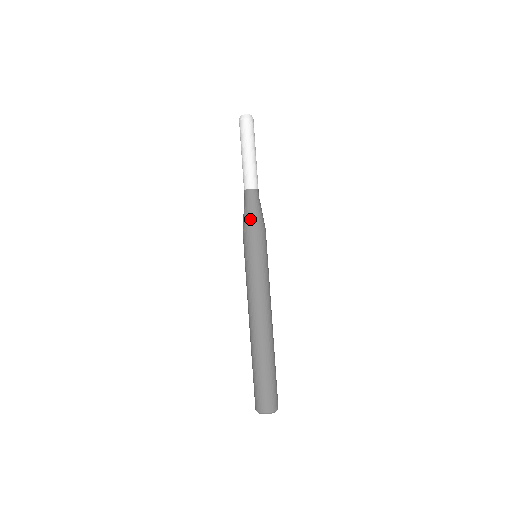
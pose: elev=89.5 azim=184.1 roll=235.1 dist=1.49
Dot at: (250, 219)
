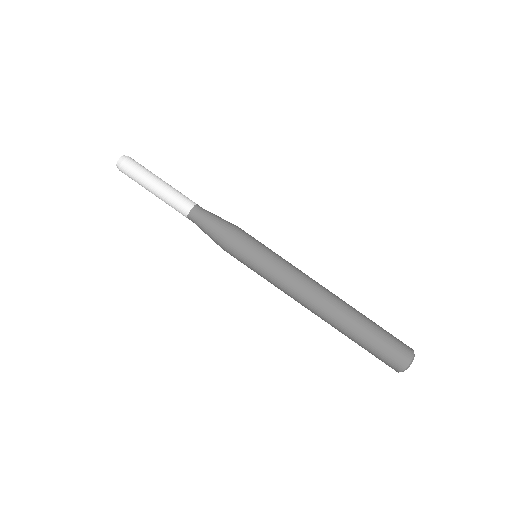
Dot at: (217, 235)
